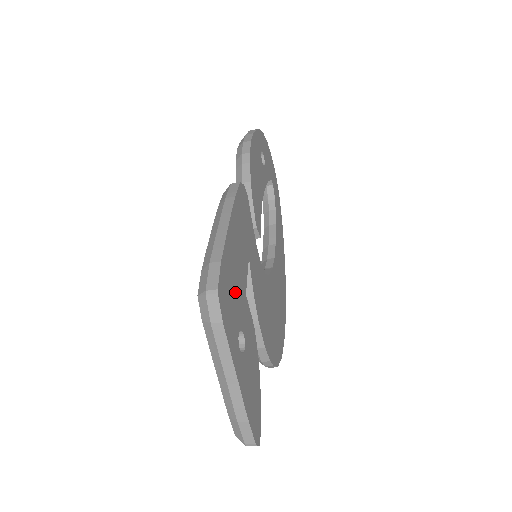
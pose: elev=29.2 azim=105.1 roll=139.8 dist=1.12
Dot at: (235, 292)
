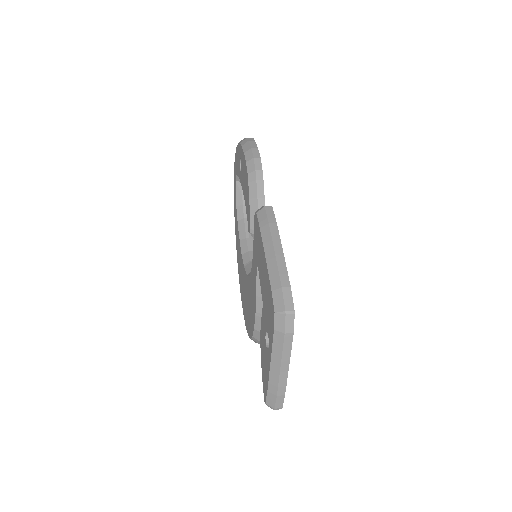
Dot at: occluded
